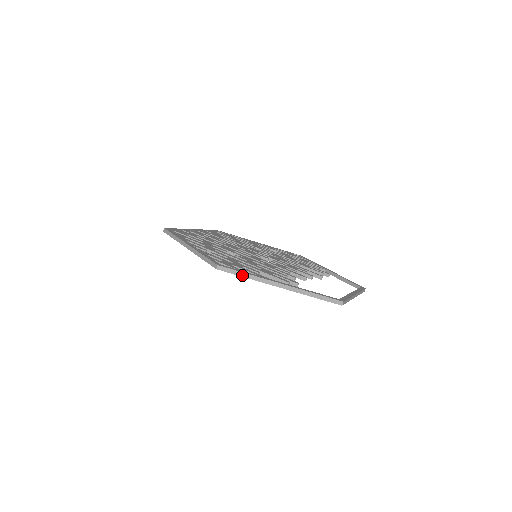
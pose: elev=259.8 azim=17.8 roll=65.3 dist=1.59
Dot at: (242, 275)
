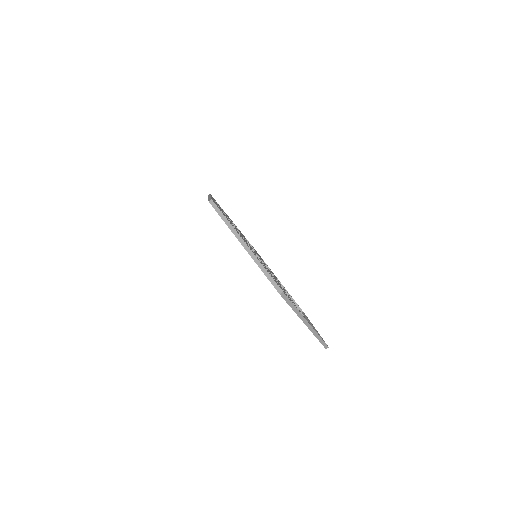
Dot at: (291, 306)
